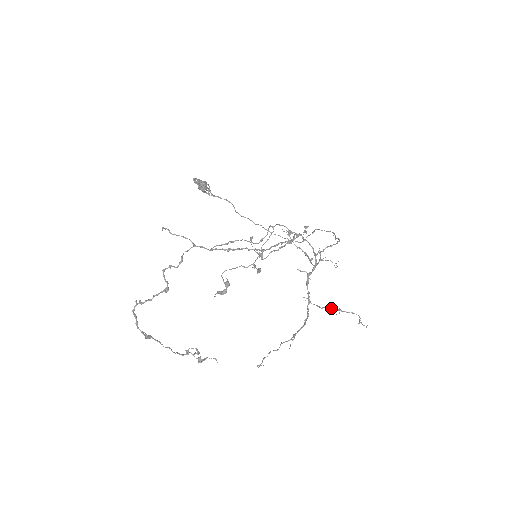
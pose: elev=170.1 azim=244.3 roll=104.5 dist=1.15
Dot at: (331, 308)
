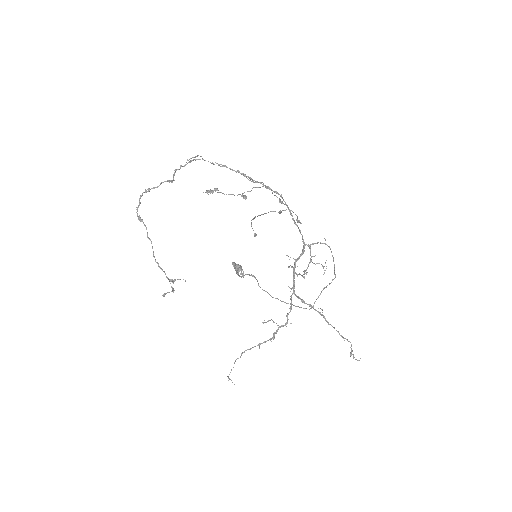
Dot at: (316, 310)
